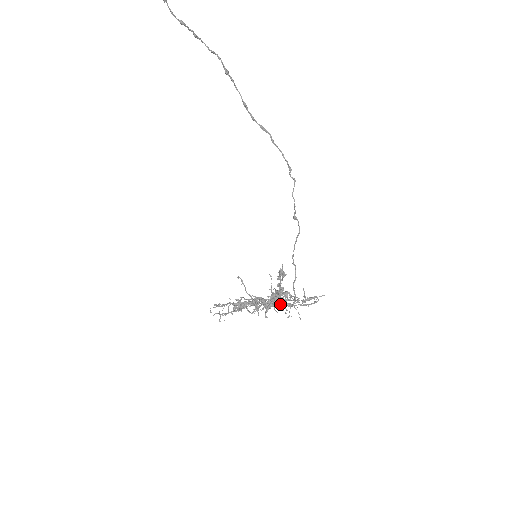
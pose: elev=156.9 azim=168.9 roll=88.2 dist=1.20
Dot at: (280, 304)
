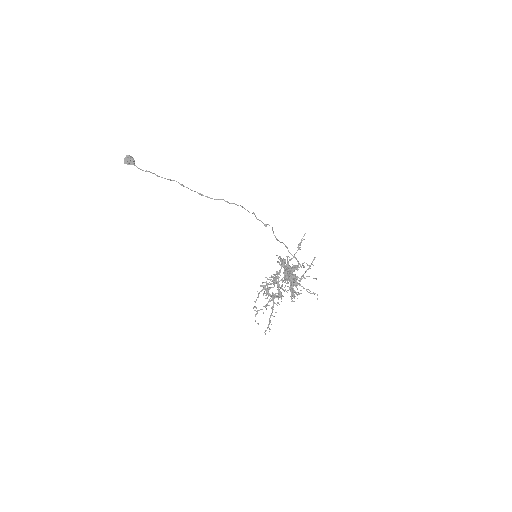
Dot at: (296, 279)
